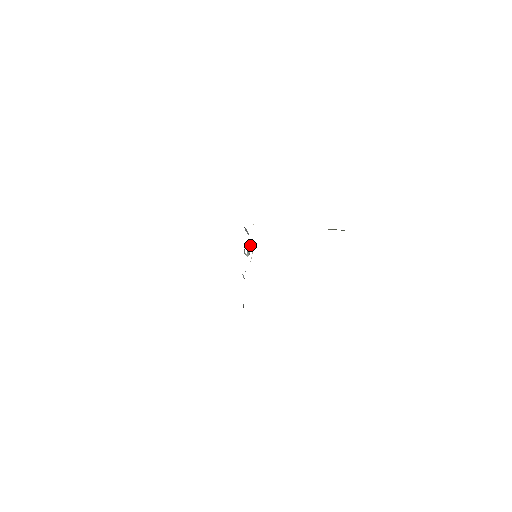
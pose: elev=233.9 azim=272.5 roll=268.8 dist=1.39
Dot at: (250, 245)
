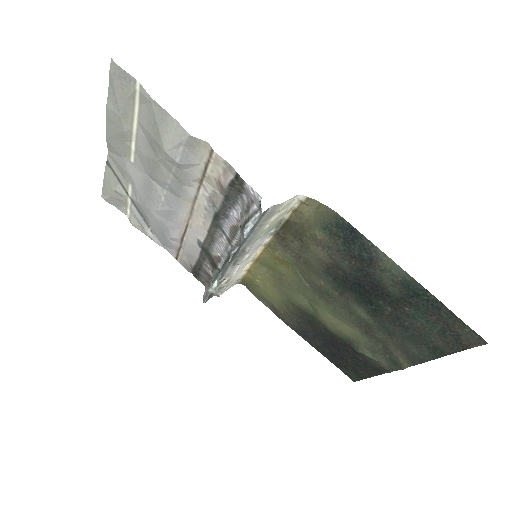
Dot at: (227, 278)
